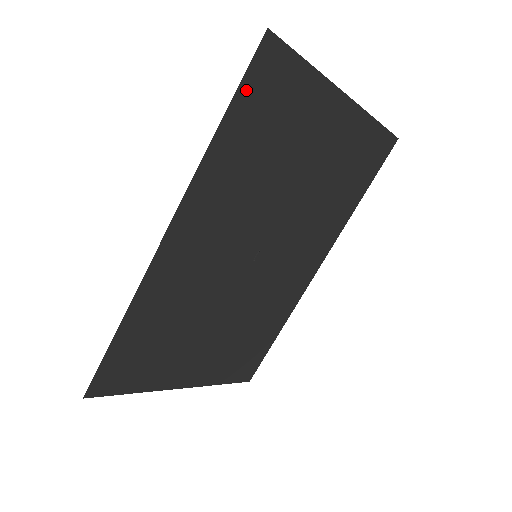
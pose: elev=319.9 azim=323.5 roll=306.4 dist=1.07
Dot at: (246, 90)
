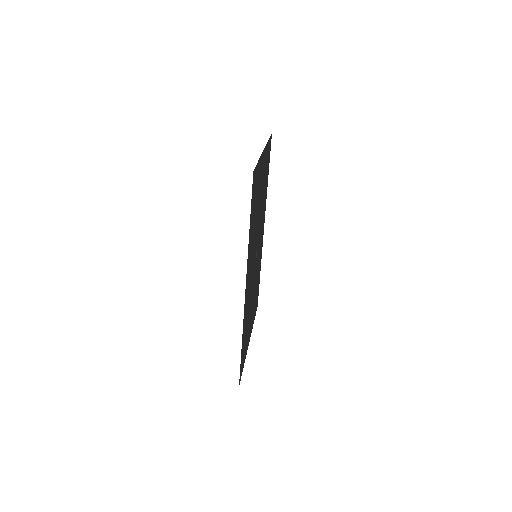
Dot at: (252, 203)
